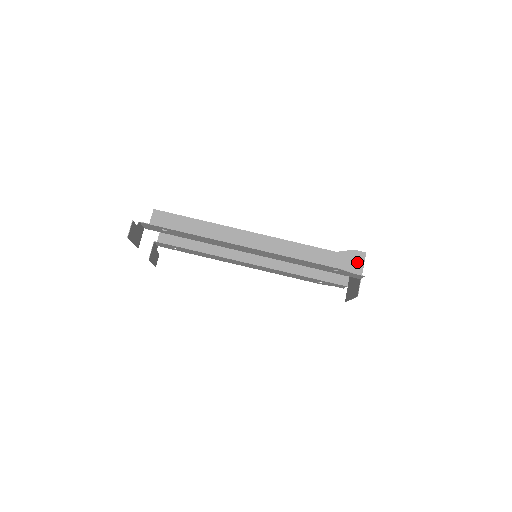
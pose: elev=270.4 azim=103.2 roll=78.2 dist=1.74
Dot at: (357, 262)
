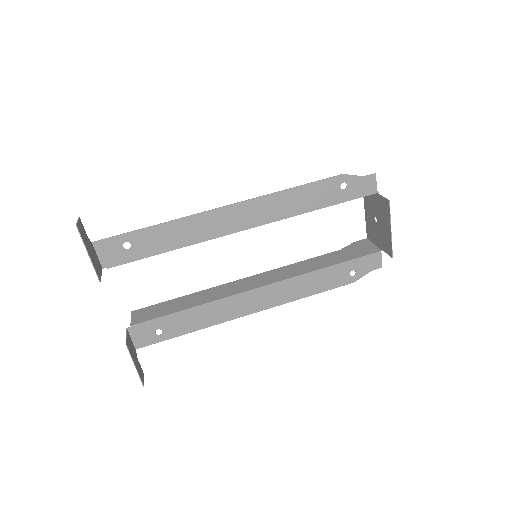
Dot at: occluded
